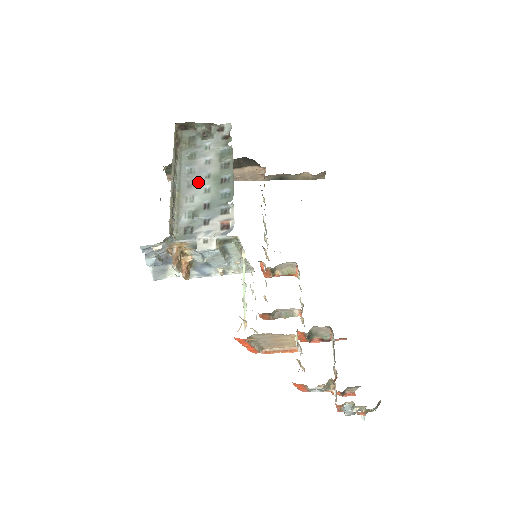
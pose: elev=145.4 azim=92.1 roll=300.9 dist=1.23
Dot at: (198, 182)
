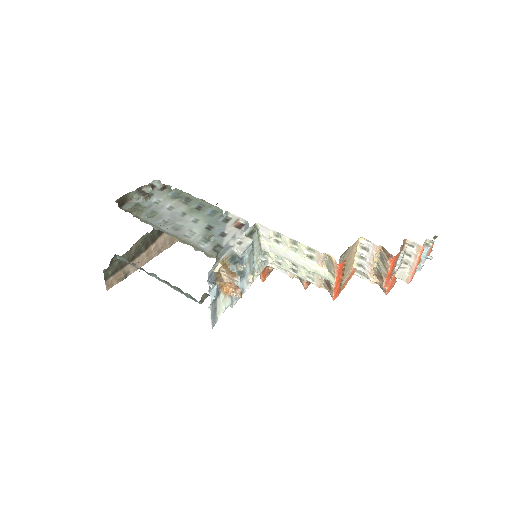
Dot at: (181, 222)
